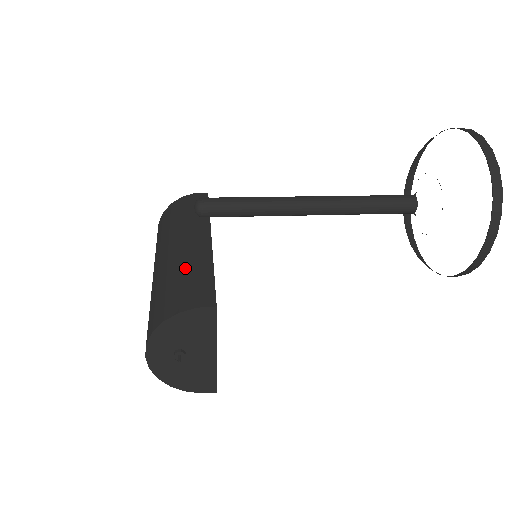
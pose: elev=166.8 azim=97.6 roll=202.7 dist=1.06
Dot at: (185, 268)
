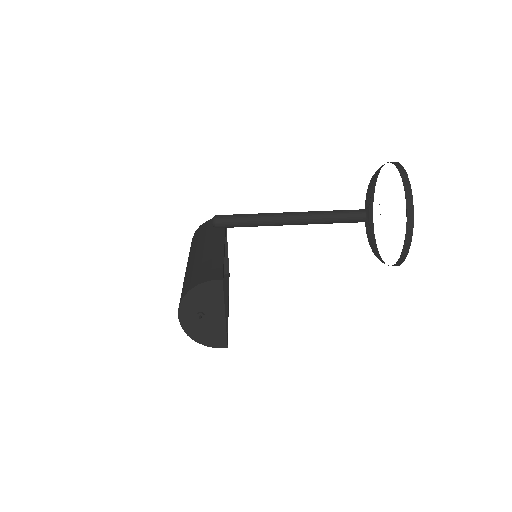
Dot at: (205, 261)
